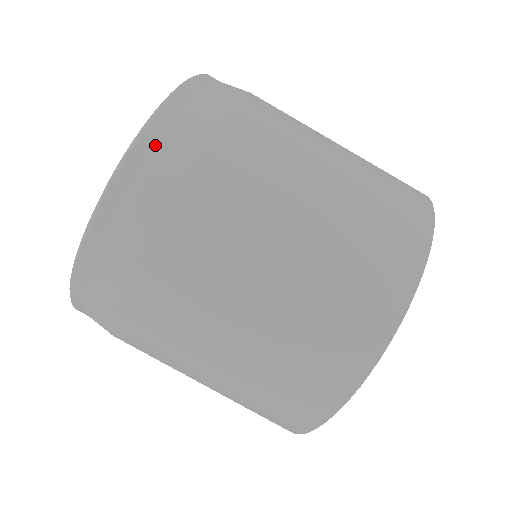
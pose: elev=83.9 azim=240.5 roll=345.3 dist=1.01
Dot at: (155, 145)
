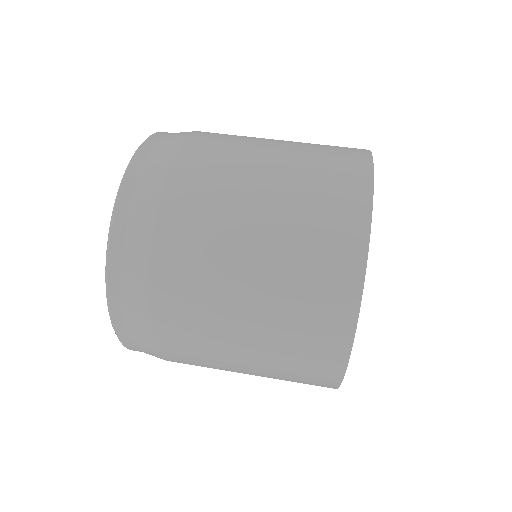
Dot at: occluded
